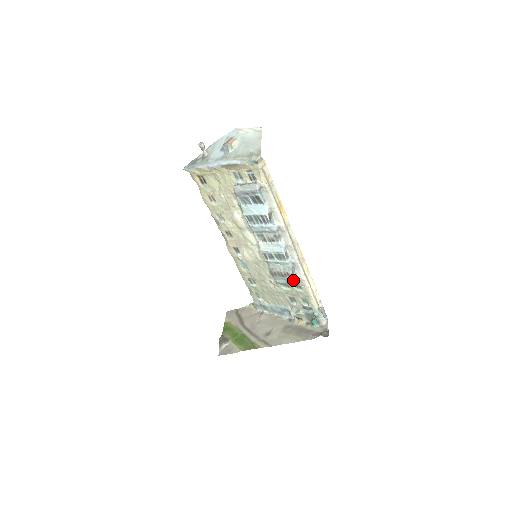
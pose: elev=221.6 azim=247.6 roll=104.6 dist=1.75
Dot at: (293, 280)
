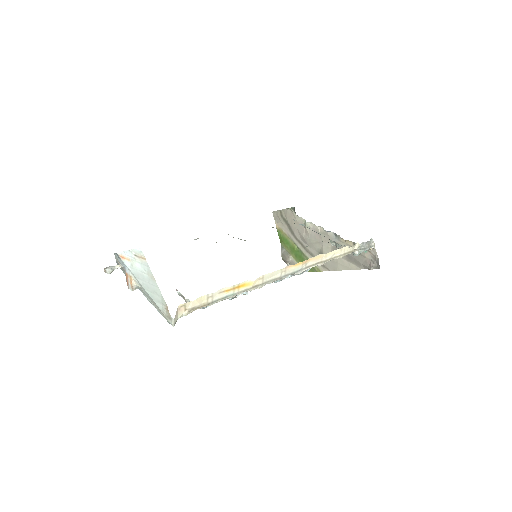
Dot at: occluded
